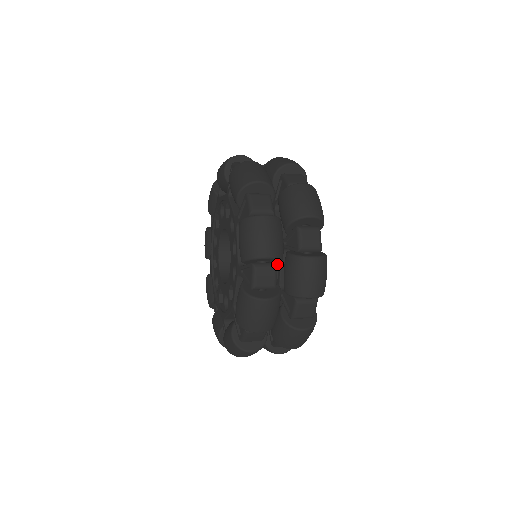
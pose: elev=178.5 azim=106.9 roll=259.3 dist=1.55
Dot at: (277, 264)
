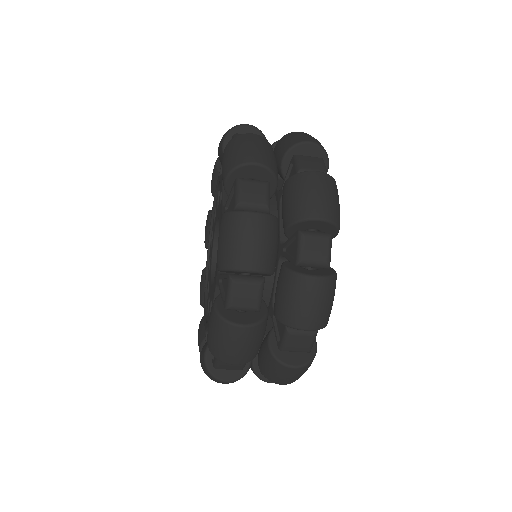
Dot at: (269, 182)
